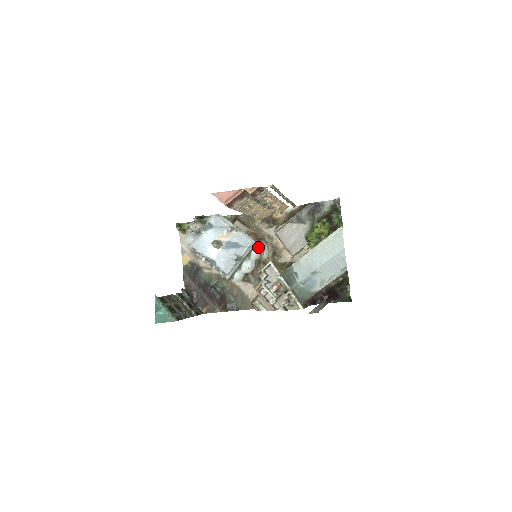
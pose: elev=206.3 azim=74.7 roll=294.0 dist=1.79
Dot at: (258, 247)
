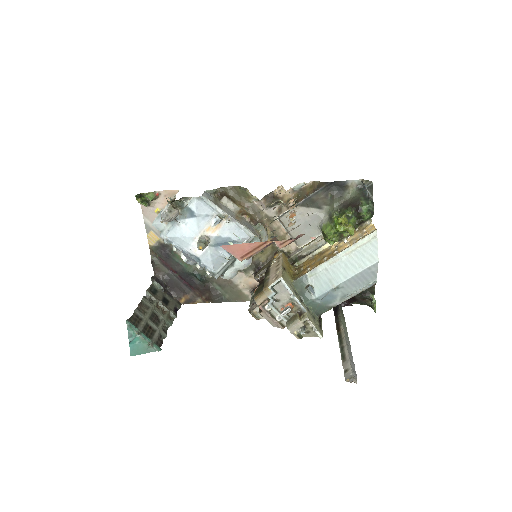
Dot at: (257, 240)
